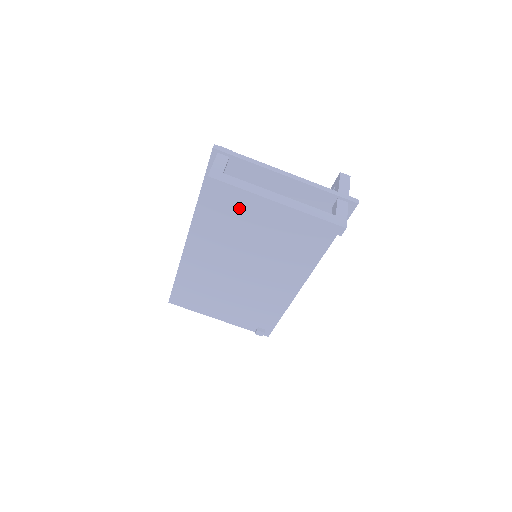
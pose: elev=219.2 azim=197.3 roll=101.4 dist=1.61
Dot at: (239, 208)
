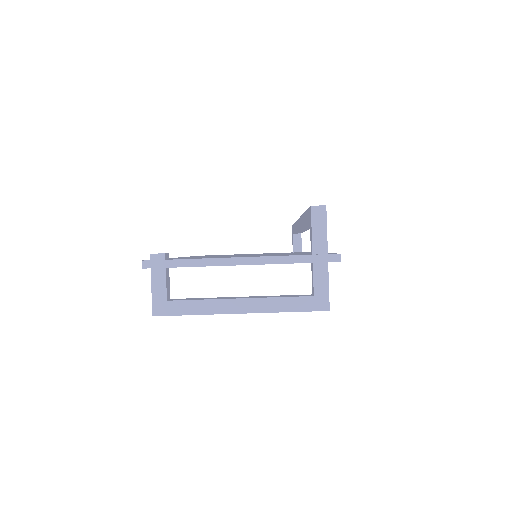
Dot at: occluded
